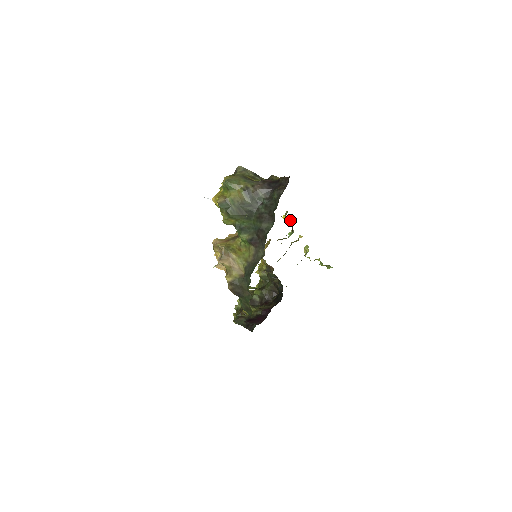
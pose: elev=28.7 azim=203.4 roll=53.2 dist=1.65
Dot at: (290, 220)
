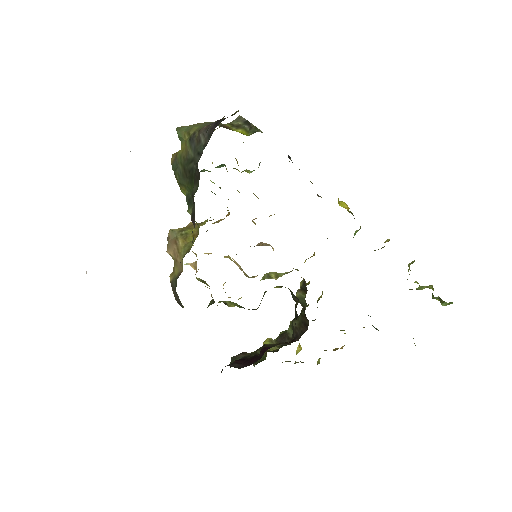
Dot at: occluded
